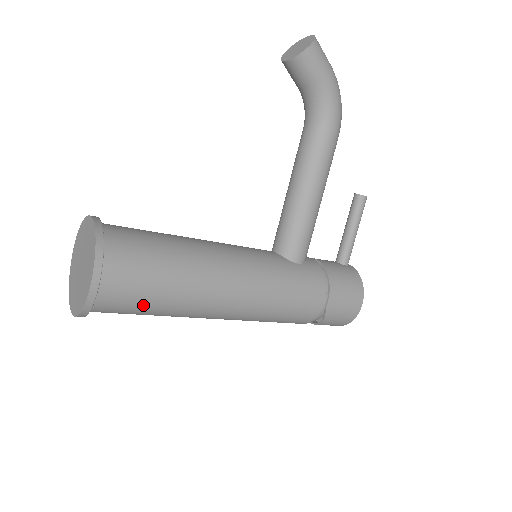
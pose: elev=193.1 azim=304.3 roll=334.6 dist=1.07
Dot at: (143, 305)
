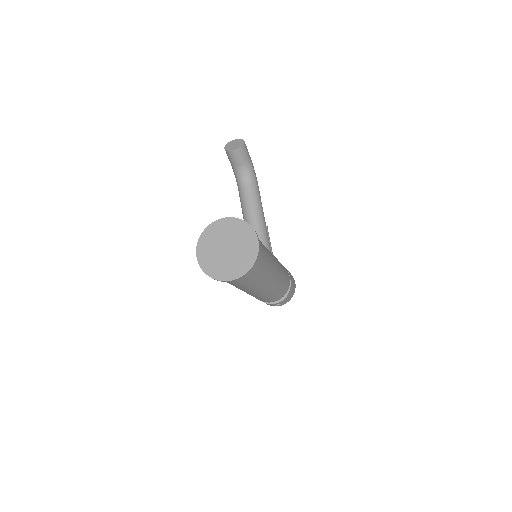
Dot at: (262, 266)
